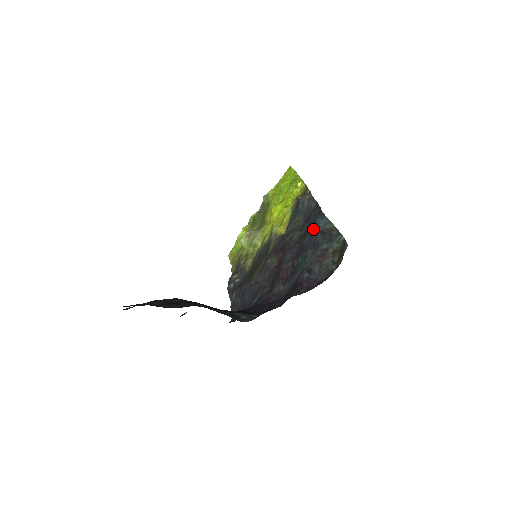
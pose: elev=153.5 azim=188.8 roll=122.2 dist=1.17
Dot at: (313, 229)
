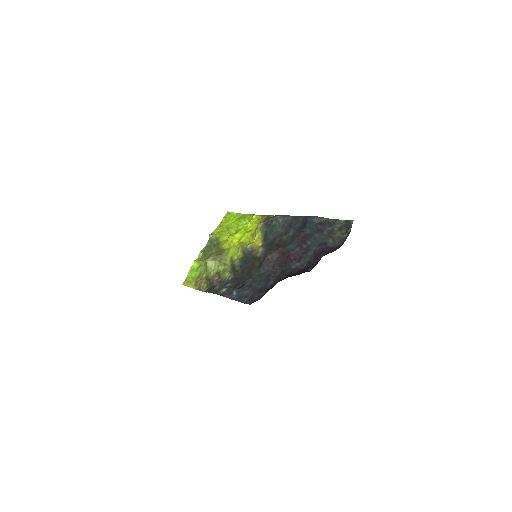
Dot at: (310, 224)
